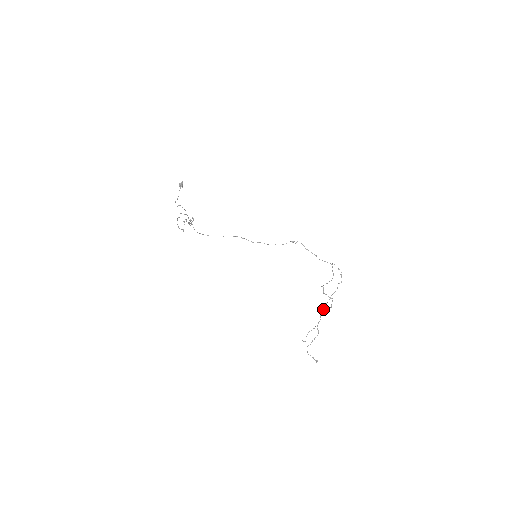
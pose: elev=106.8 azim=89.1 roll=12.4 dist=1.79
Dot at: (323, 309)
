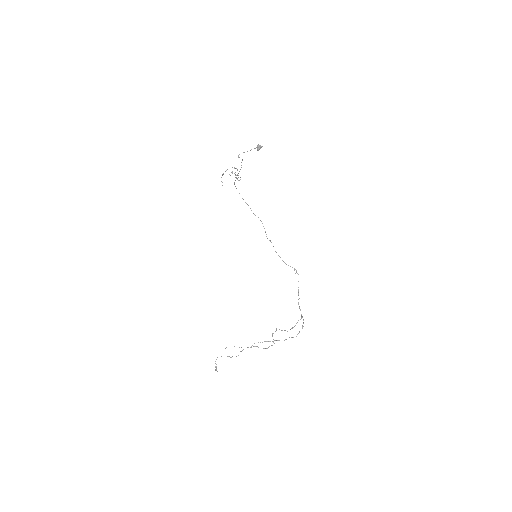
Dot at: (260, 342)
